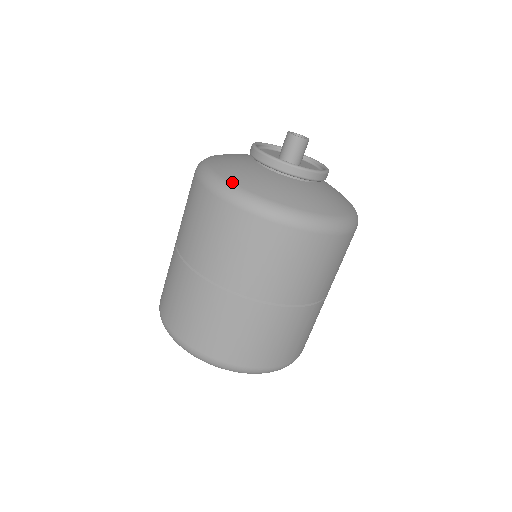
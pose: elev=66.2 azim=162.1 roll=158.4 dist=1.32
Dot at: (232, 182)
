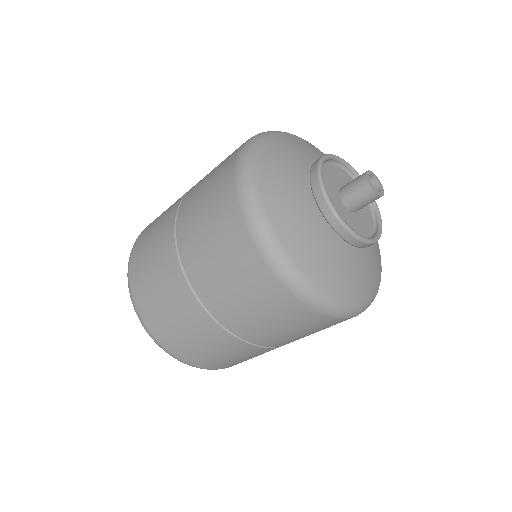
Dot at: (258, 180)
